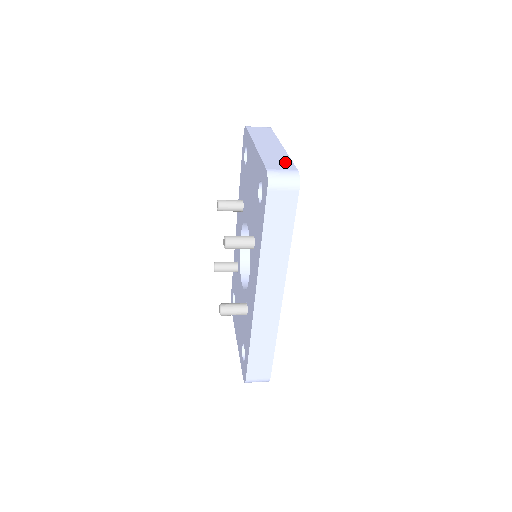
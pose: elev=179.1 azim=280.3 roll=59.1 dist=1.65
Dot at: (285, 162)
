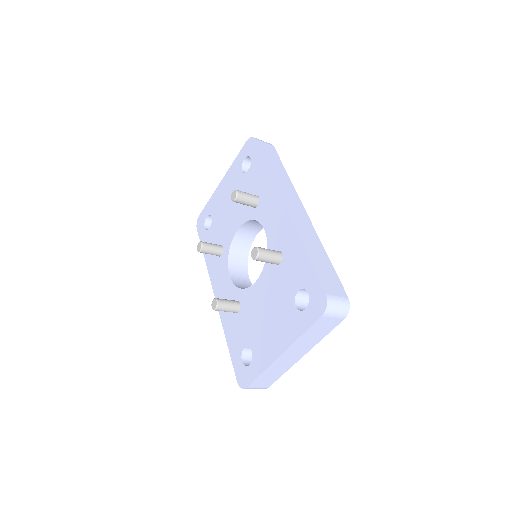
Dot at: occluded
